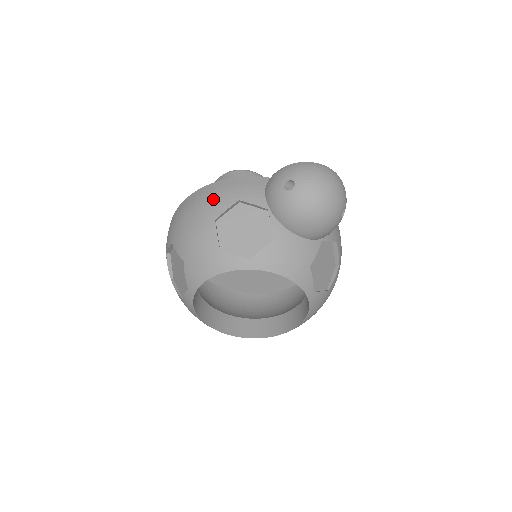
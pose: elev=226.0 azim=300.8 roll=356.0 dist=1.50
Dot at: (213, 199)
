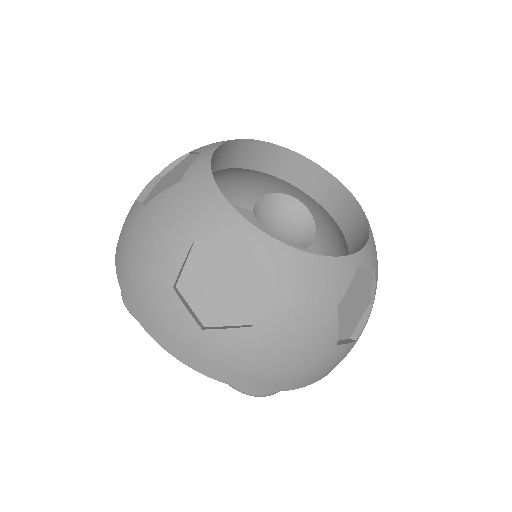
Dot at: occluded
